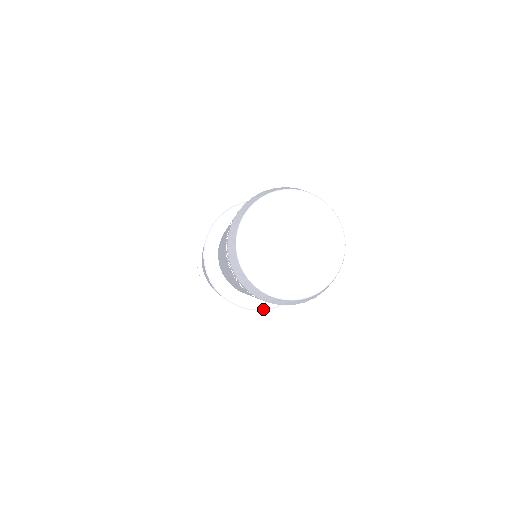
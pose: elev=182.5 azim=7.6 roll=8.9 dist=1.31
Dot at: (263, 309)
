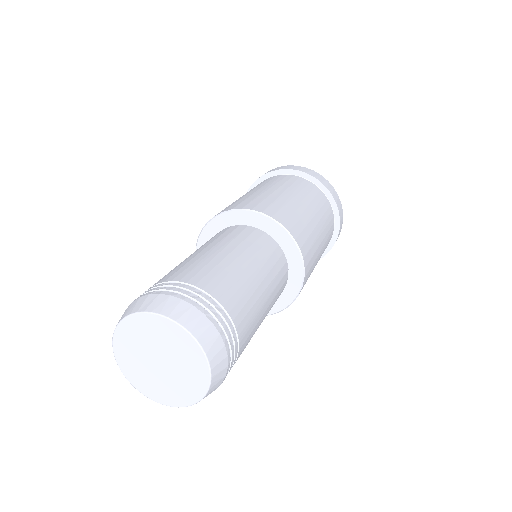
Dot at: occluded
